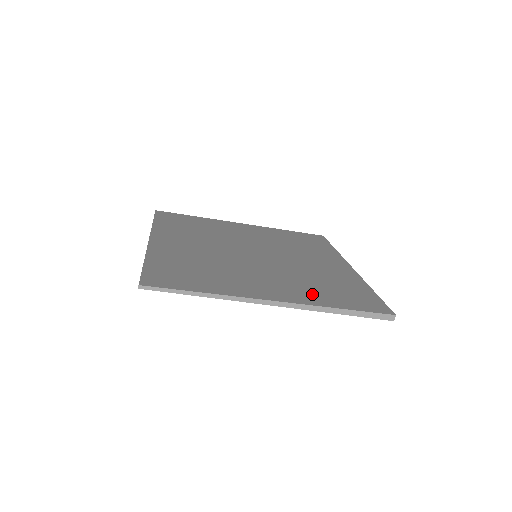
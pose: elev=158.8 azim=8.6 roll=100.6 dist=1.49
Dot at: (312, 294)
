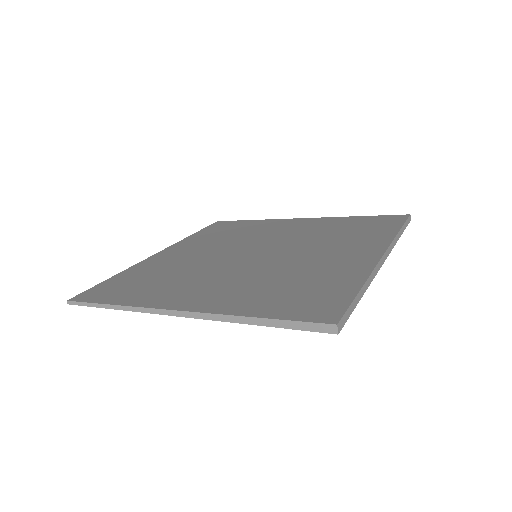
Dot at: (243, 299)
